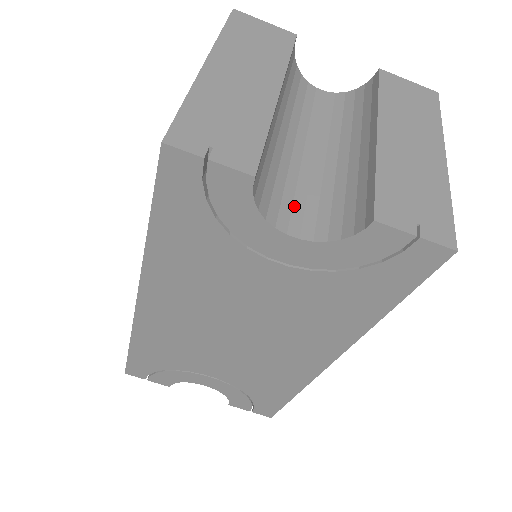
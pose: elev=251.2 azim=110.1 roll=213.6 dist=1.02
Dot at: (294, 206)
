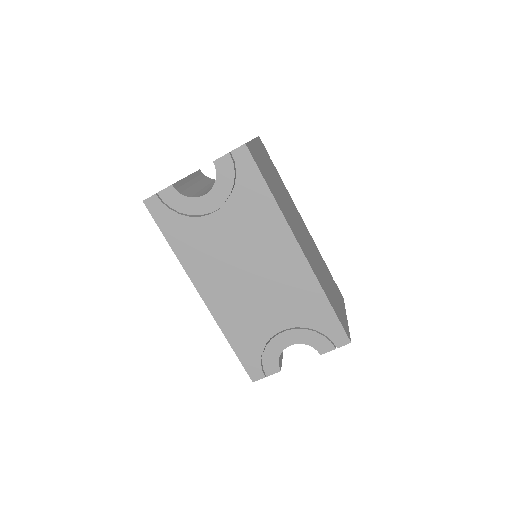
Dot at: occluded
